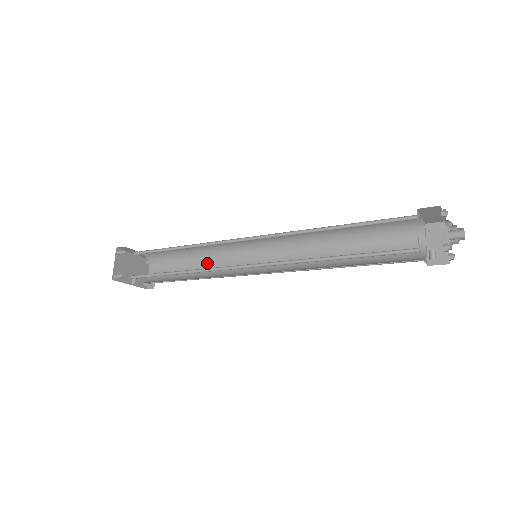
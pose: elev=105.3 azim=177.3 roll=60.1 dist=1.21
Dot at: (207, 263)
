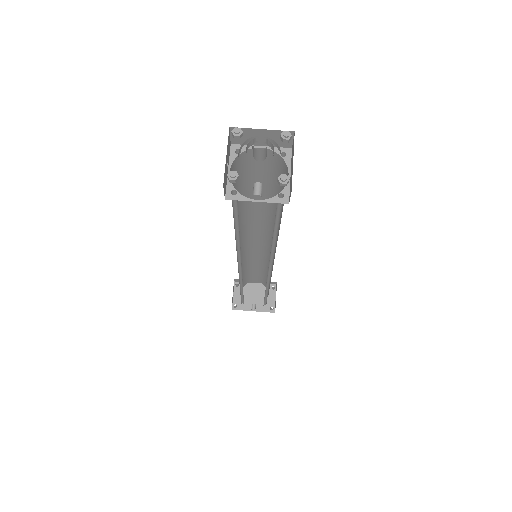
Dot at: (271, 275)
